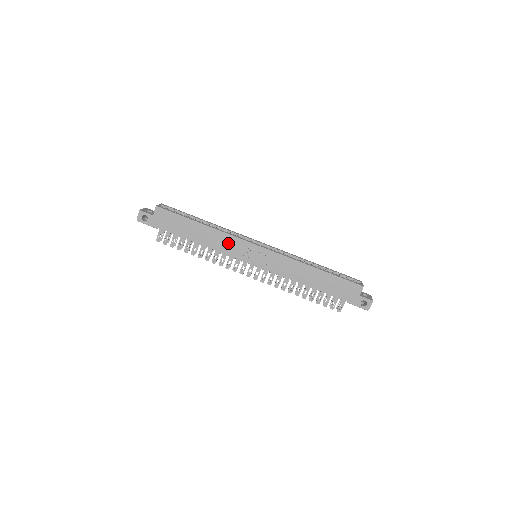
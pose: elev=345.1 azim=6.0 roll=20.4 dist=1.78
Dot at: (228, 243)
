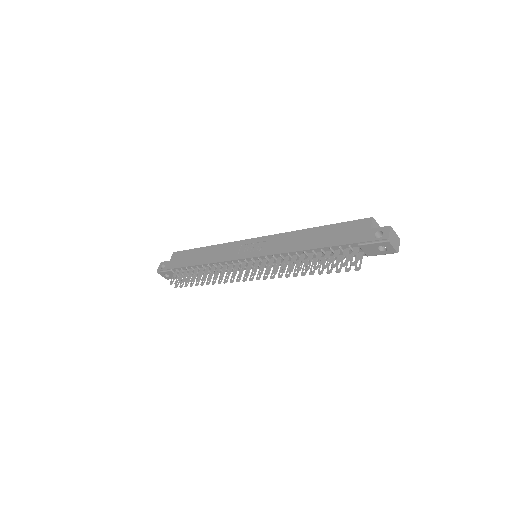
Dot at: (226, 251)
